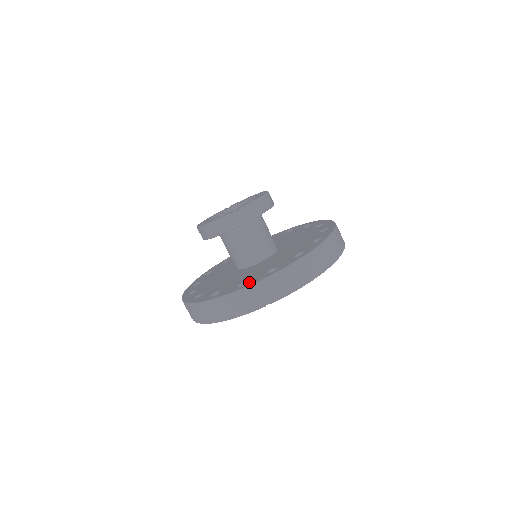
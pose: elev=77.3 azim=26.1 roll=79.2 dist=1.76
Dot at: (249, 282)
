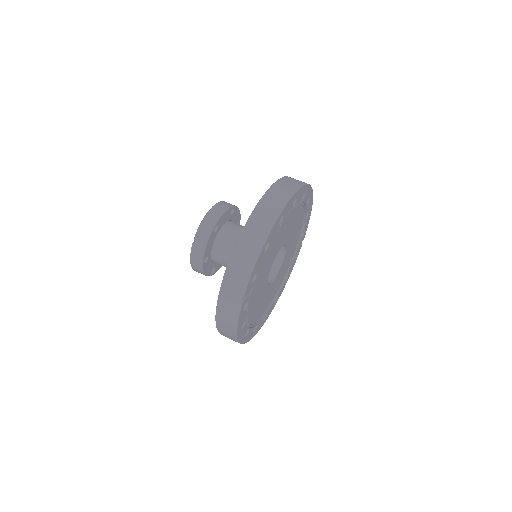
Dot at: occluded
